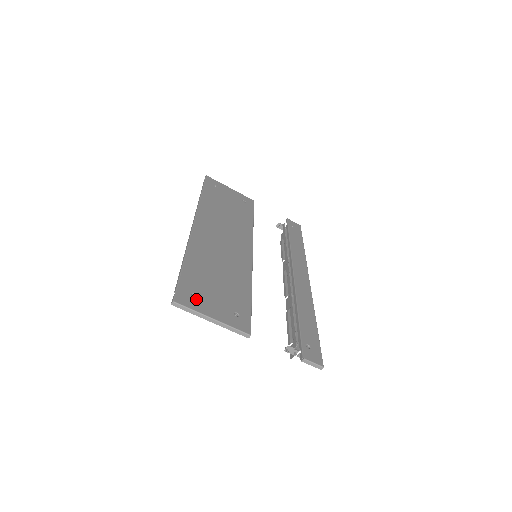
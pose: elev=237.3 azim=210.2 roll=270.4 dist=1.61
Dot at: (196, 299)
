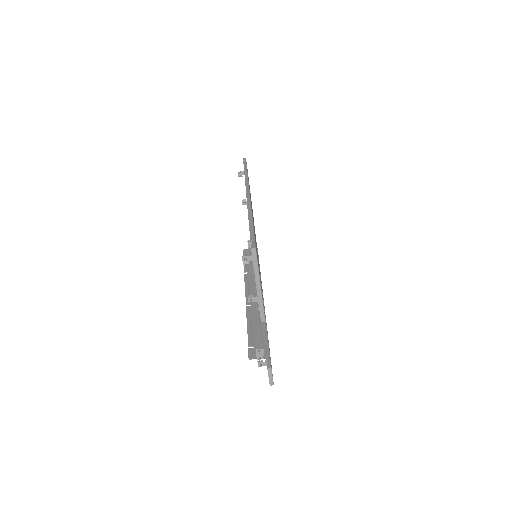
Dot at: occluded
